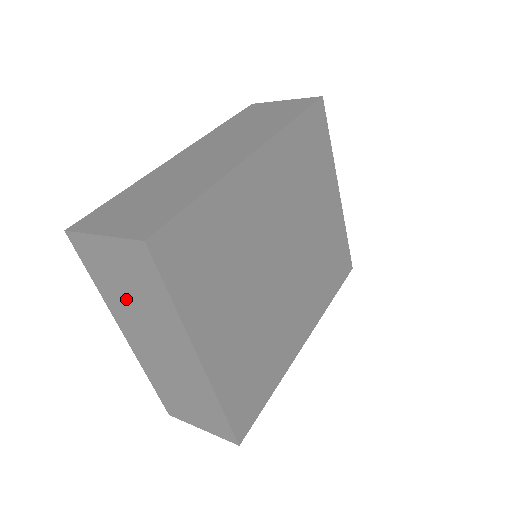
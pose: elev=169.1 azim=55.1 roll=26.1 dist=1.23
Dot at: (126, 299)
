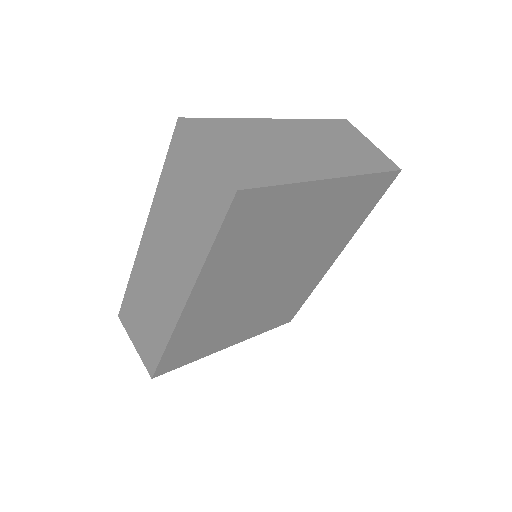
Dot at: occluded
